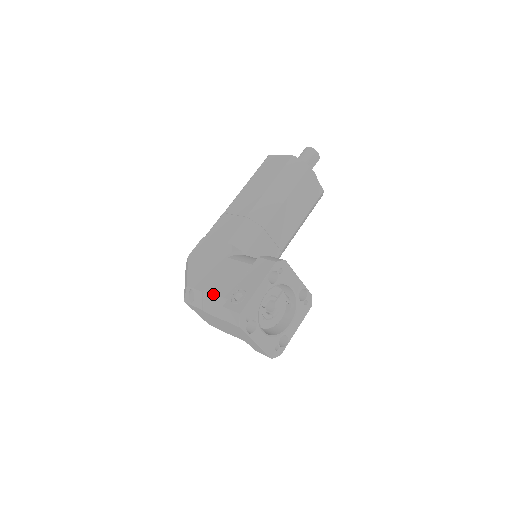
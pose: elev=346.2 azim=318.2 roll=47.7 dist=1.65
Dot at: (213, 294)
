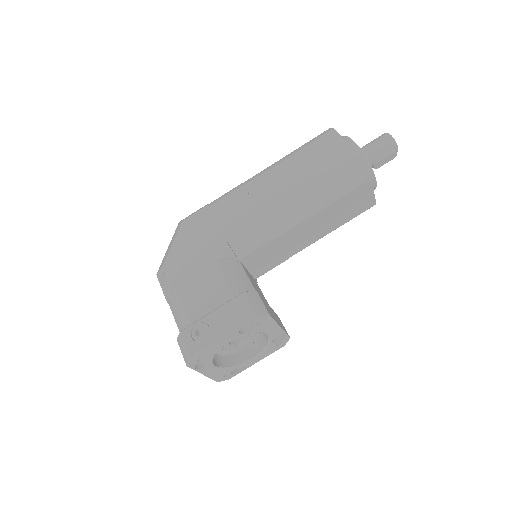
Dot at: (181, 302)
